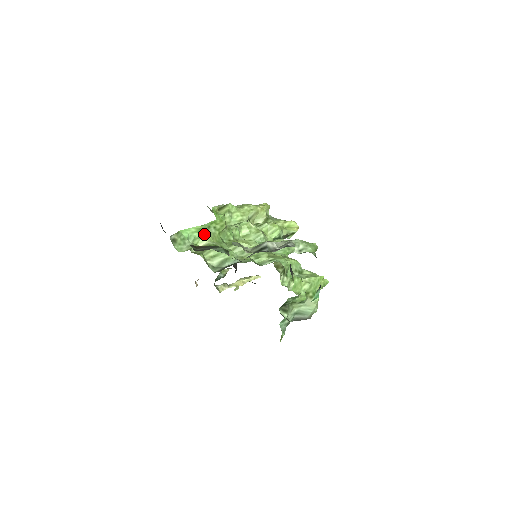
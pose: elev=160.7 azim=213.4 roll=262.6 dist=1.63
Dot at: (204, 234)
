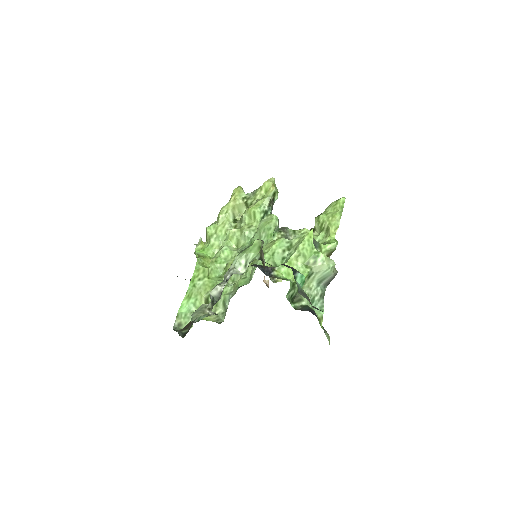
Dot at: (197, 293)
